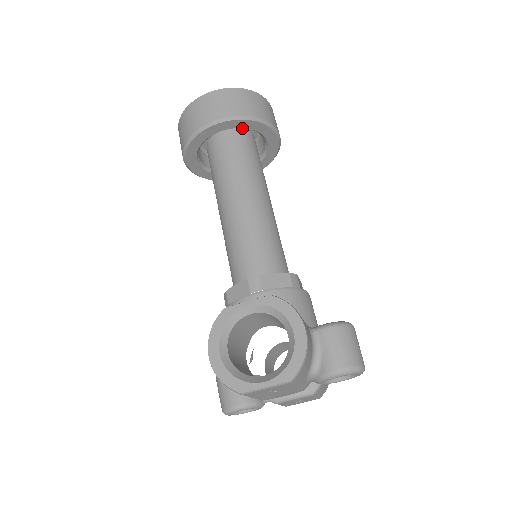
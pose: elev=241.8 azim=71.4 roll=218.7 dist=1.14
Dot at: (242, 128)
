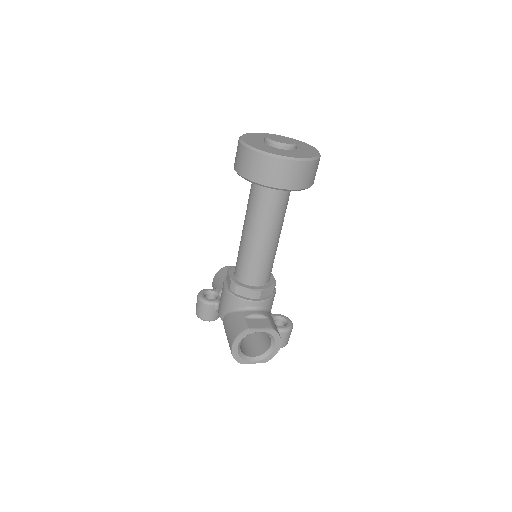
Dot at: occluded
